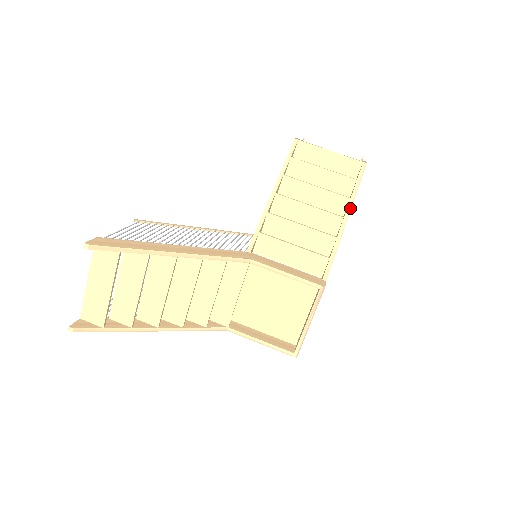
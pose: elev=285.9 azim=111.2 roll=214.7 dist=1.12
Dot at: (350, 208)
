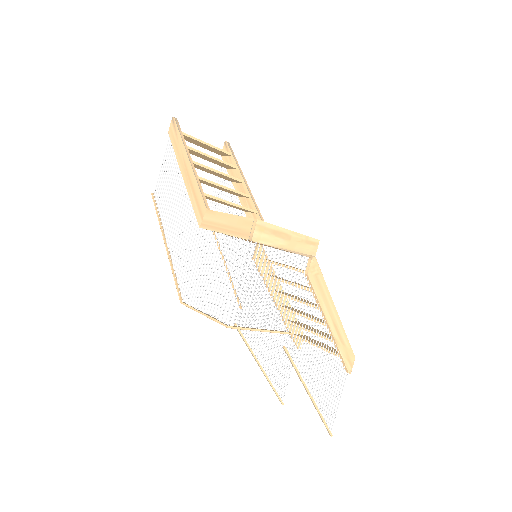
Dot at: (340, 320)
